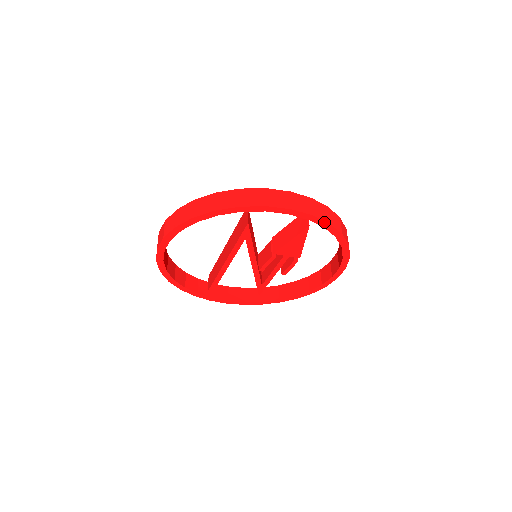
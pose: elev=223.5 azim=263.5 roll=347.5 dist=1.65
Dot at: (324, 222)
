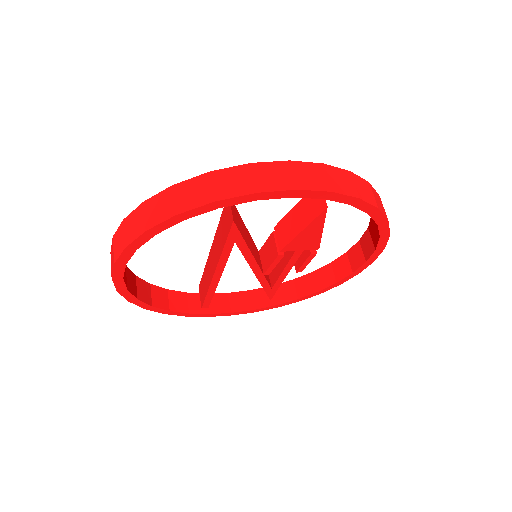
Dot at: (349, 197)
